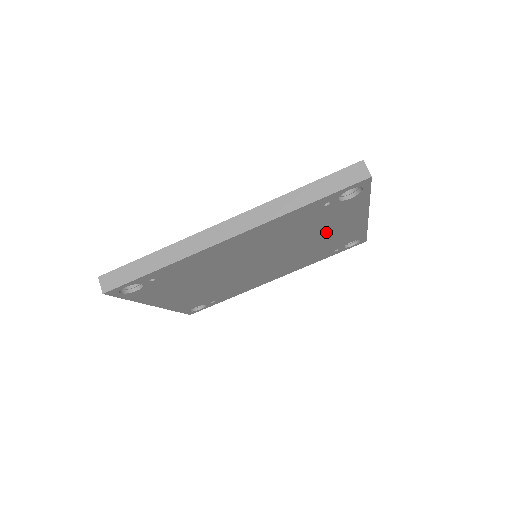
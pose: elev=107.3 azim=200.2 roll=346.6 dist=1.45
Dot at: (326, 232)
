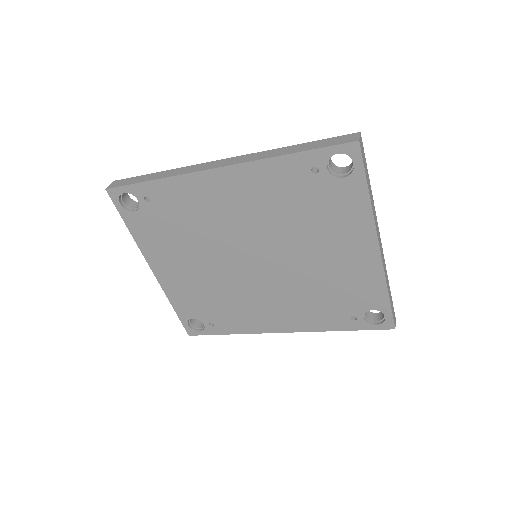
Dot at: (328, 248)
